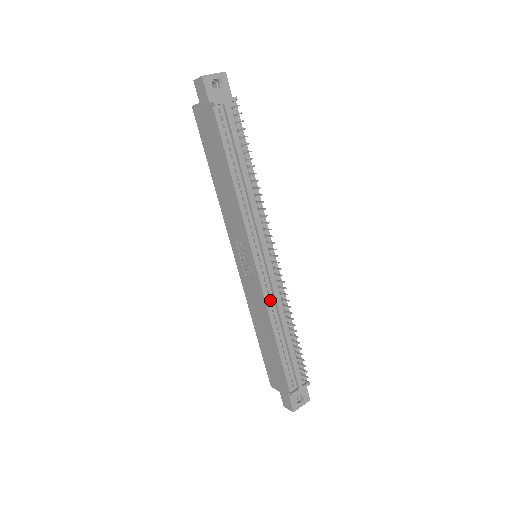
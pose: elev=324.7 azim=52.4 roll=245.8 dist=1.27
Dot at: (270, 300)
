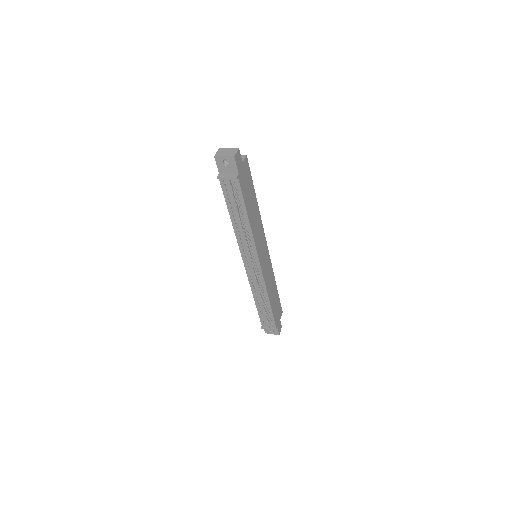
Dot at: (253, 284)
